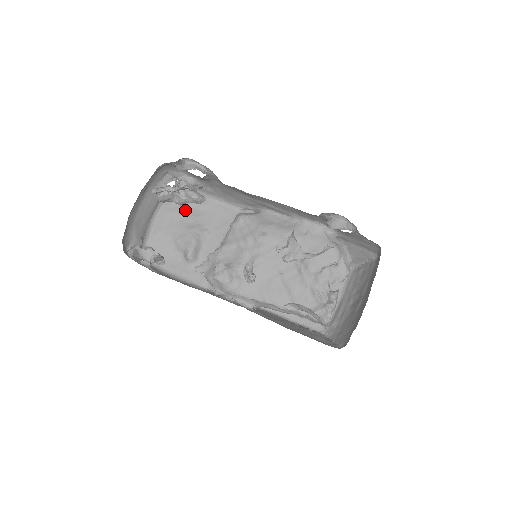
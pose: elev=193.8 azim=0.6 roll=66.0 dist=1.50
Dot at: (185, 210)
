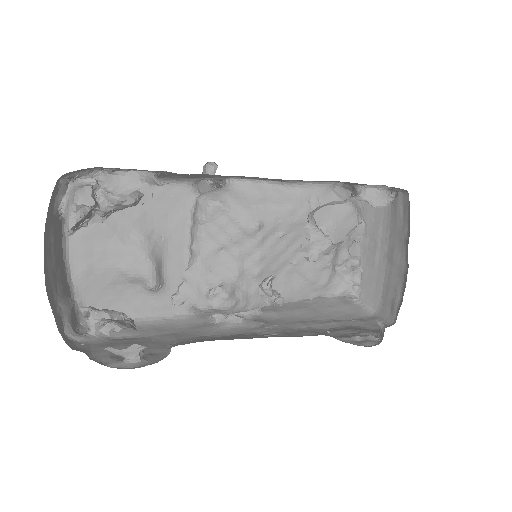
Dot at: (109, 217)
